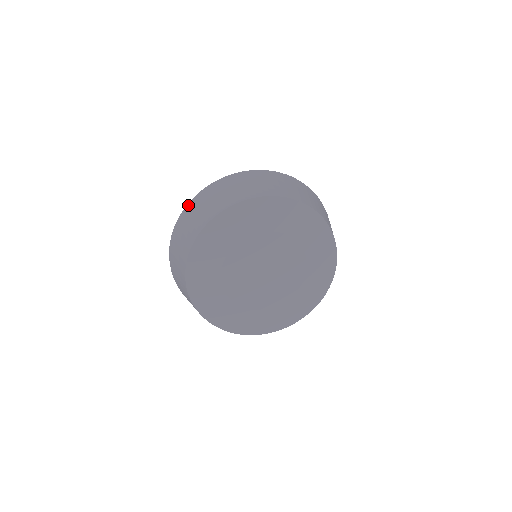
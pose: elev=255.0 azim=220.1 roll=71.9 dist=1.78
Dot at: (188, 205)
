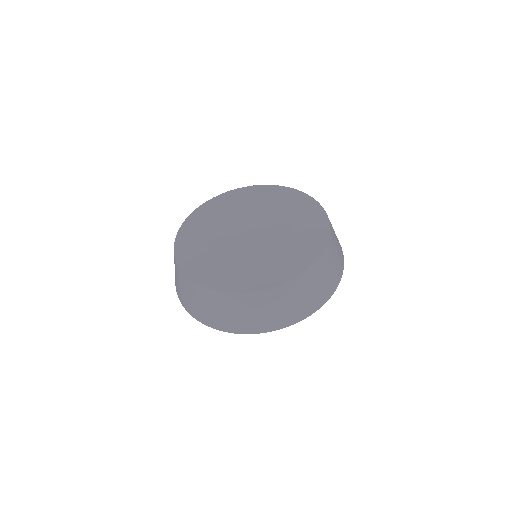
Dot at: occluded
